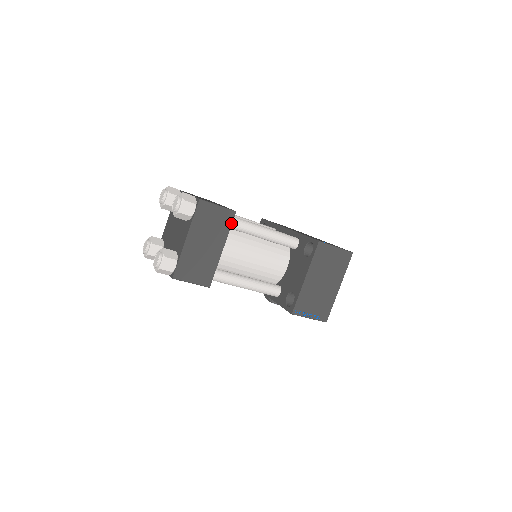
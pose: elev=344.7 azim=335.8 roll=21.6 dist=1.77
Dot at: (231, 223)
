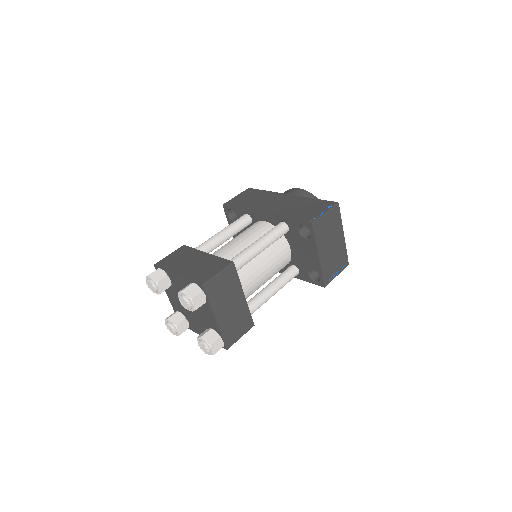
Dot at: (236, 273)
